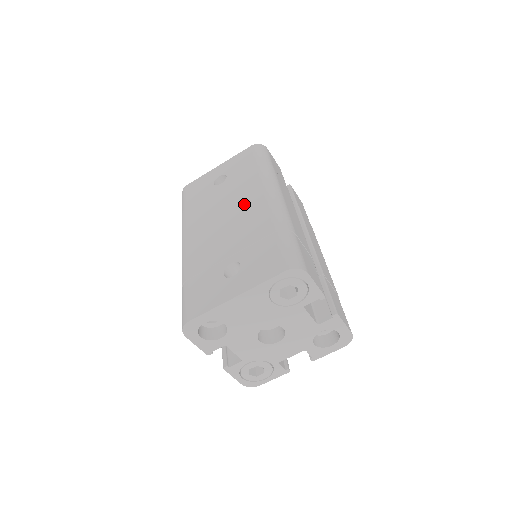
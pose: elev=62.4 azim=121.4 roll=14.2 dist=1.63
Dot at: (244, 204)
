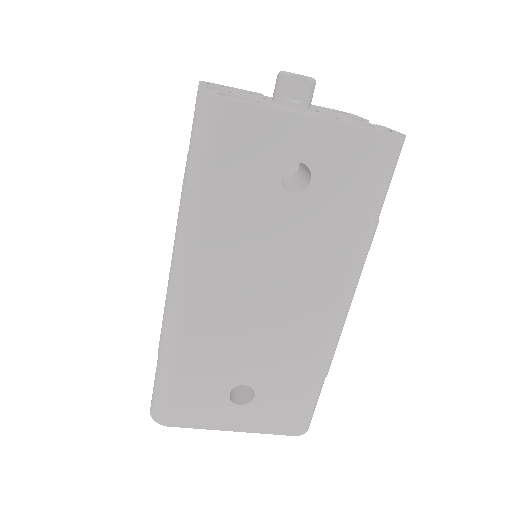
Dot at: (304, 297)
